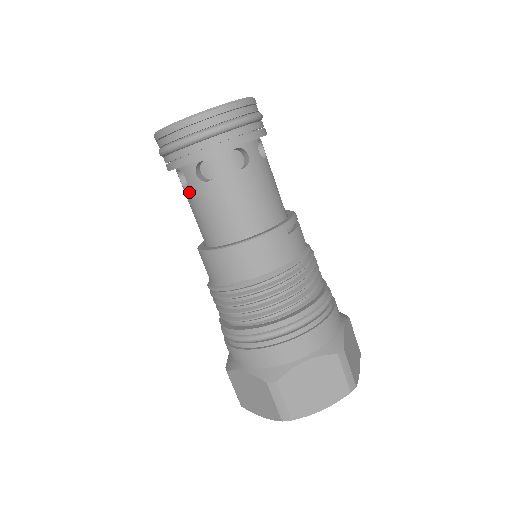
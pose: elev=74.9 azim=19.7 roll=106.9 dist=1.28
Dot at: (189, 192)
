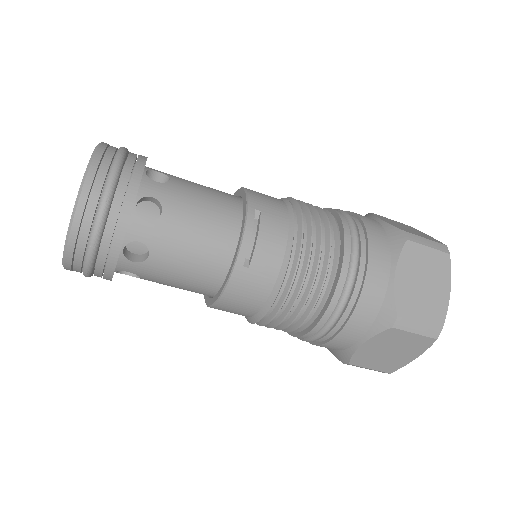
Dot at: occluded
